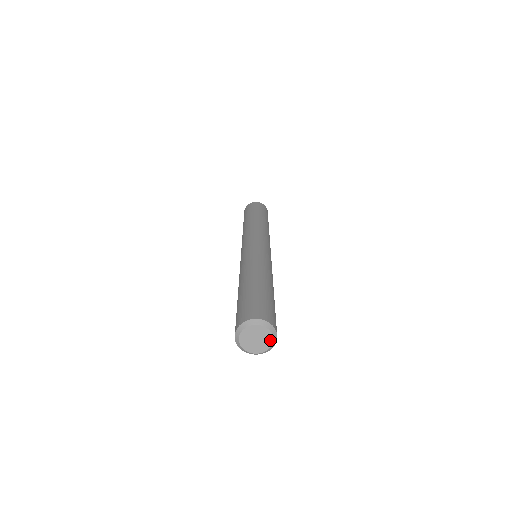
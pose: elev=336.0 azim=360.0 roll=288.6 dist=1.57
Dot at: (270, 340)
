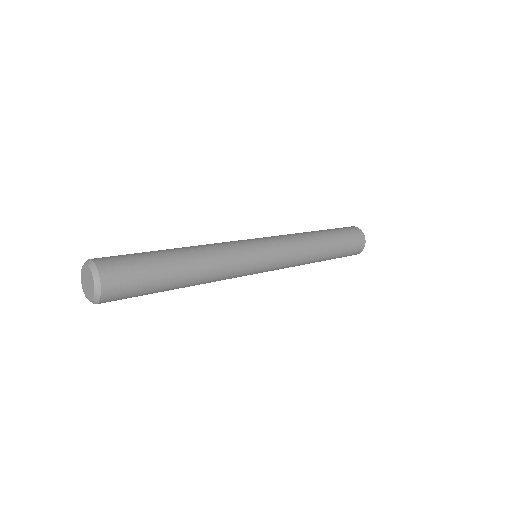
Dot at: (92, 295)
